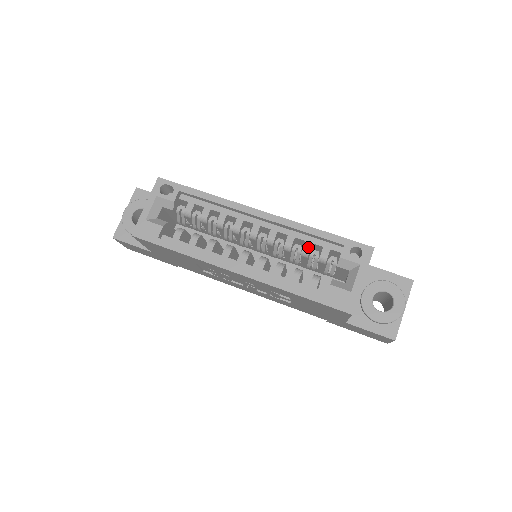
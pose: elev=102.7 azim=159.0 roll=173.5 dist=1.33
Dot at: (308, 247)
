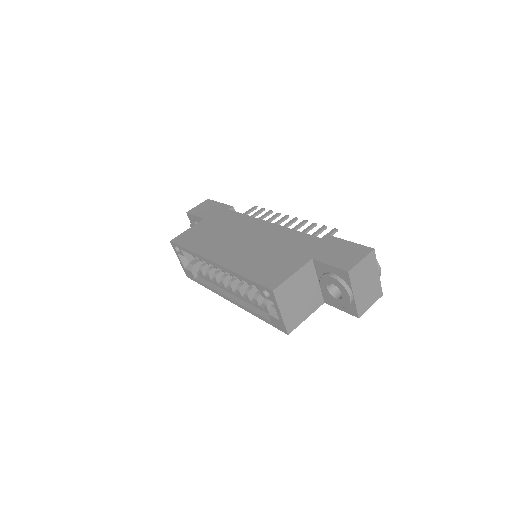
Dot at: occluded
